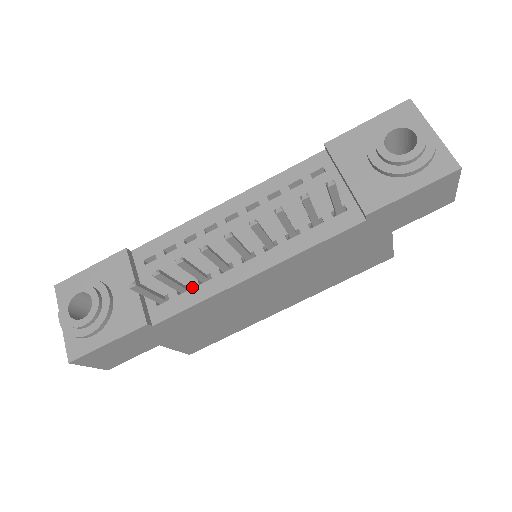
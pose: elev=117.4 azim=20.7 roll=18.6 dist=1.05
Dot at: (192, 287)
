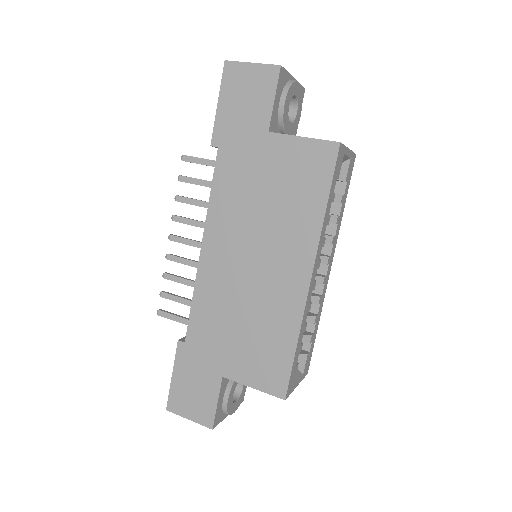
Dot at: occluded
